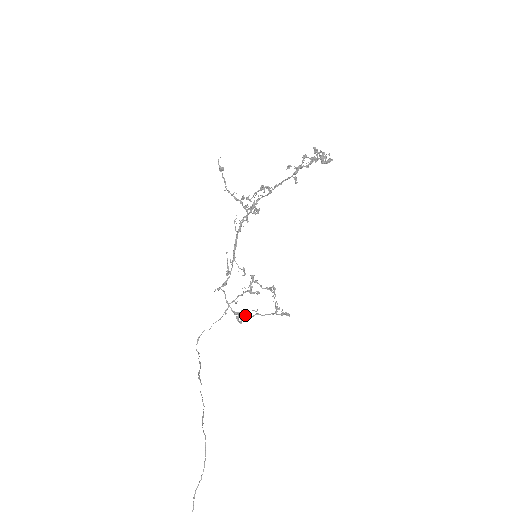
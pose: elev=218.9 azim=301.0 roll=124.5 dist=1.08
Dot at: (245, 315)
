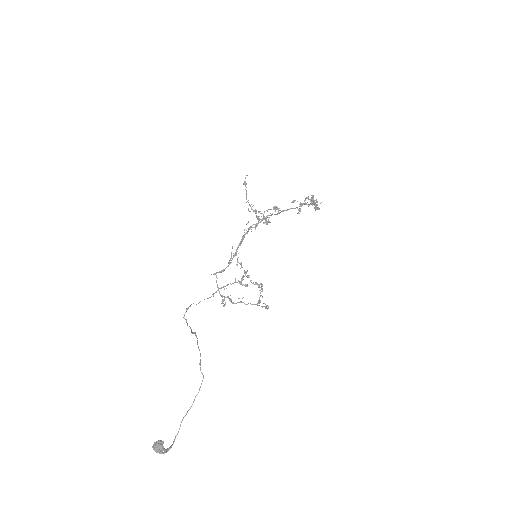
Dot at: (230, 300)
